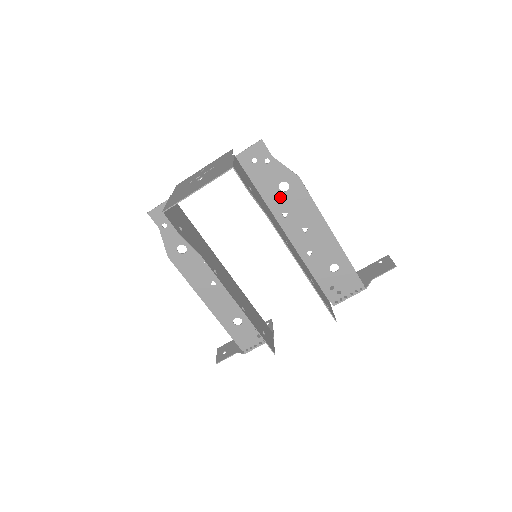
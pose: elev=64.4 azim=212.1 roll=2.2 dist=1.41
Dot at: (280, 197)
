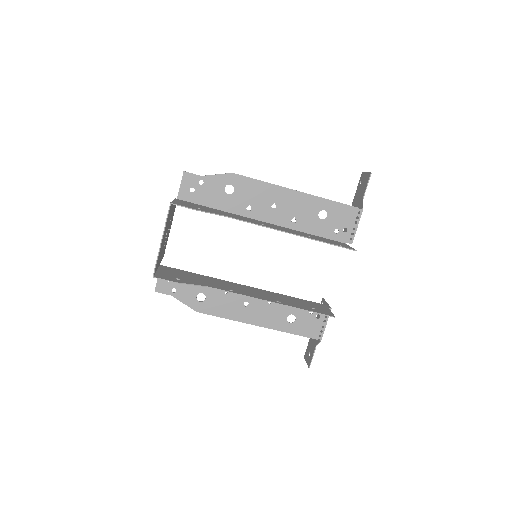
Dot at: (234, 199)
